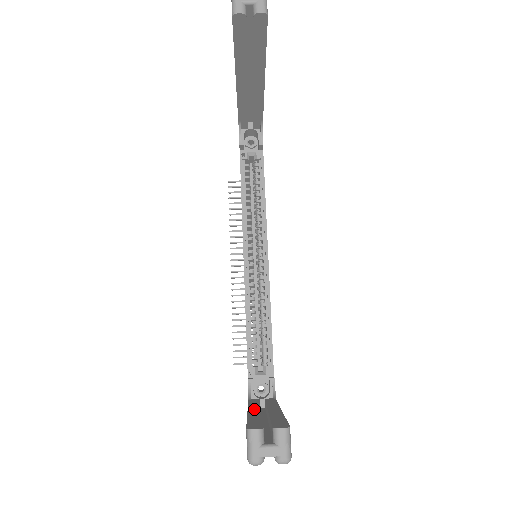
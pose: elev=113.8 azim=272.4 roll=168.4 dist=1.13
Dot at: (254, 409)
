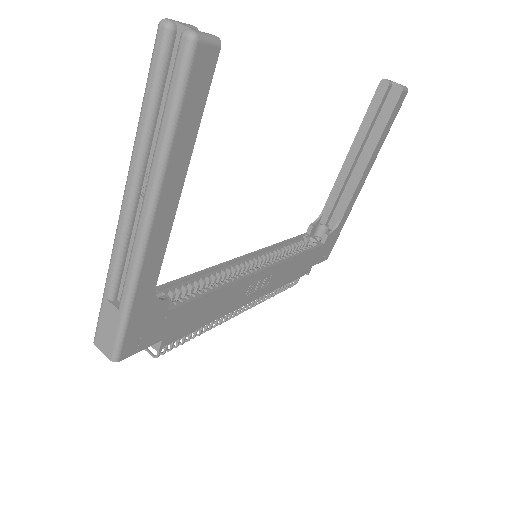
Dot at: occluded
